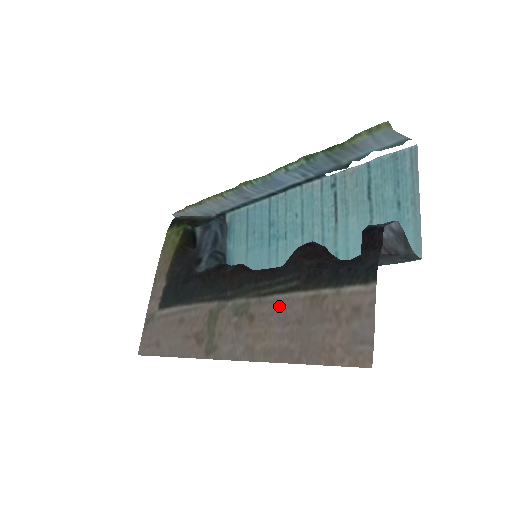
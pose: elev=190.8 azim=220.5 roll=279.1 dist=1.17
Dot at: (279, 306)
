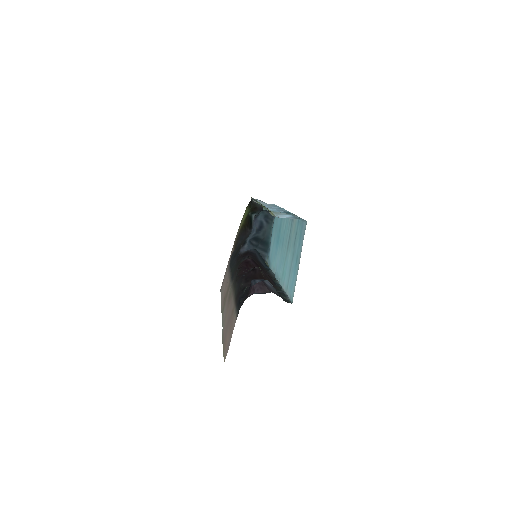
Dot at: (231, 304)
